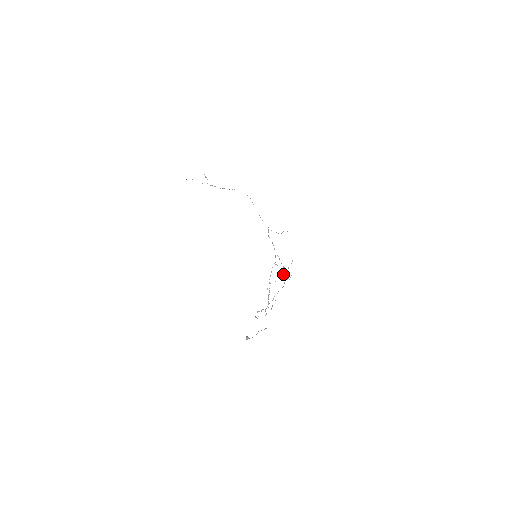
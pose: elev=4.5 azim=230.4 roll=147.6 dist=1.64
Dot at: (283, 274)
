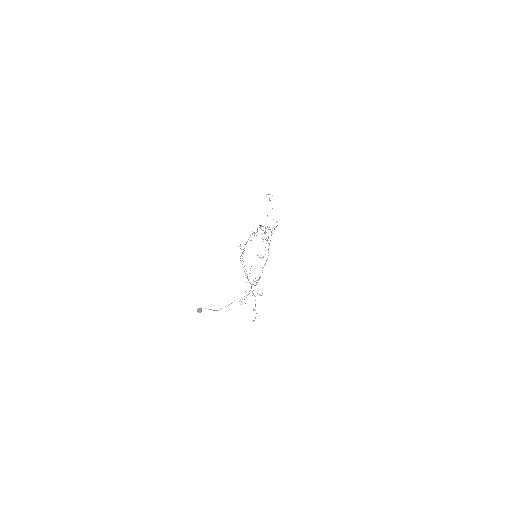
Dot at: occluded
